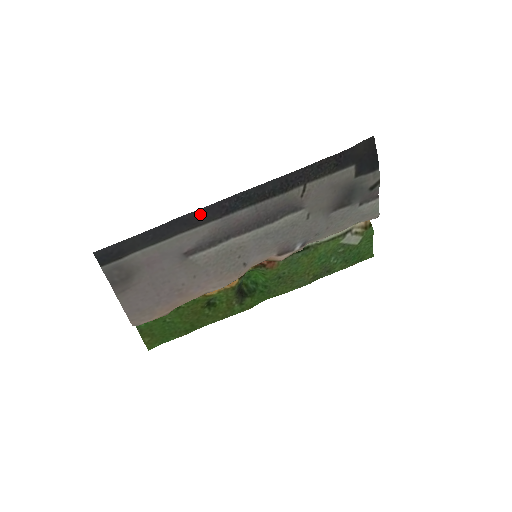
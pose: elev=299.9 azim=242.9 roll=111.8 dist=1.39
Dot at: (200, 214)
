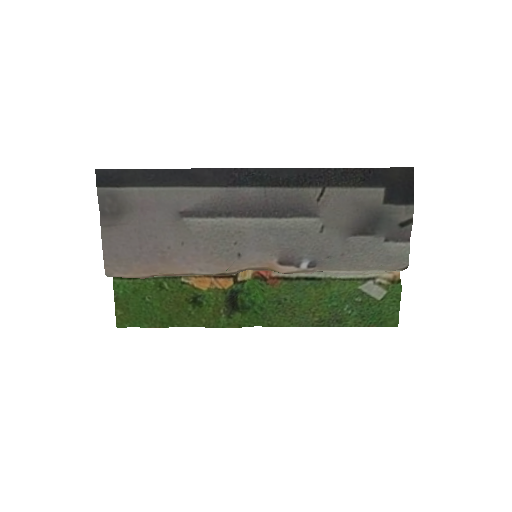
Dot at: (207, 174)
